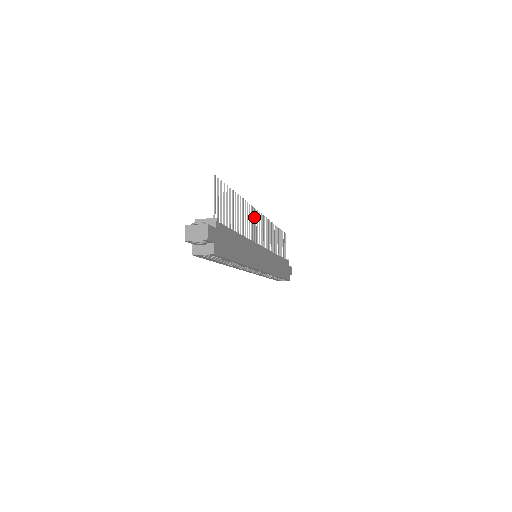
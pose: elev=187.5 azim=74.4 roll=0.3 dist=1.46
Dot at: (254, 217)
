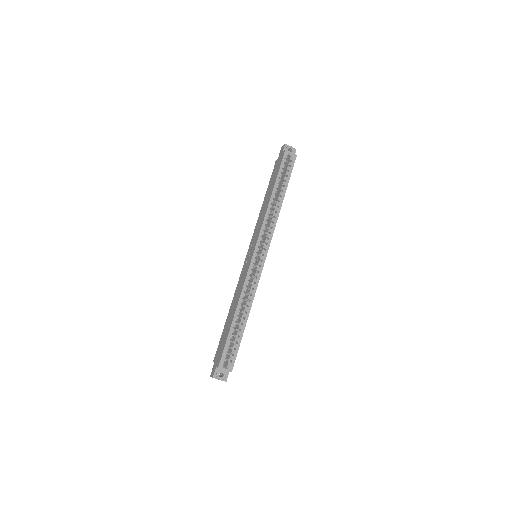
Dot at: occluded
